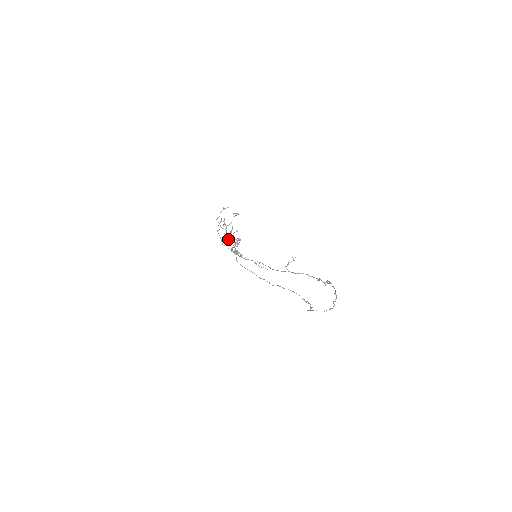
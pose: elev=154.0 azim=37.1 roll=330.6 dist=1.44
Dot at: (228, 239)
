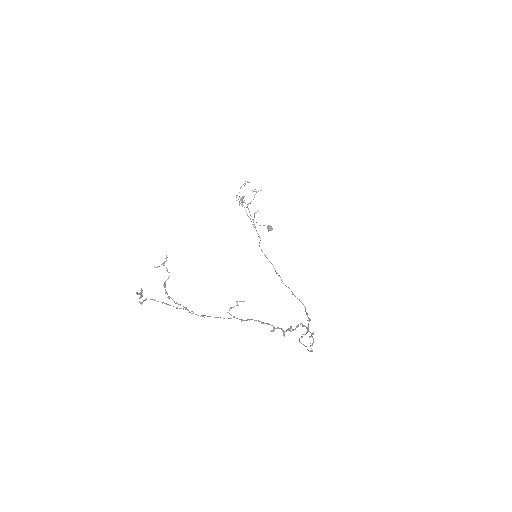
Dot at: occluded
